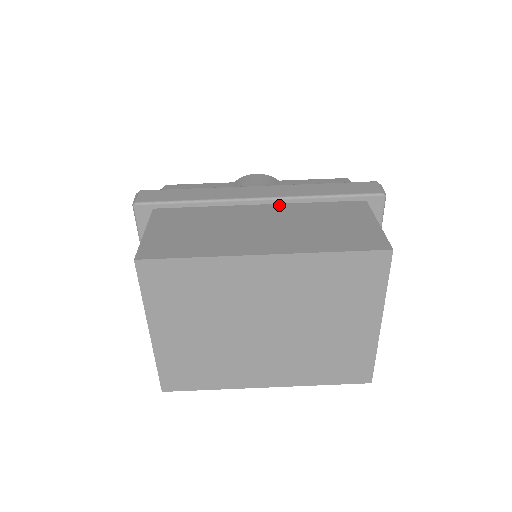
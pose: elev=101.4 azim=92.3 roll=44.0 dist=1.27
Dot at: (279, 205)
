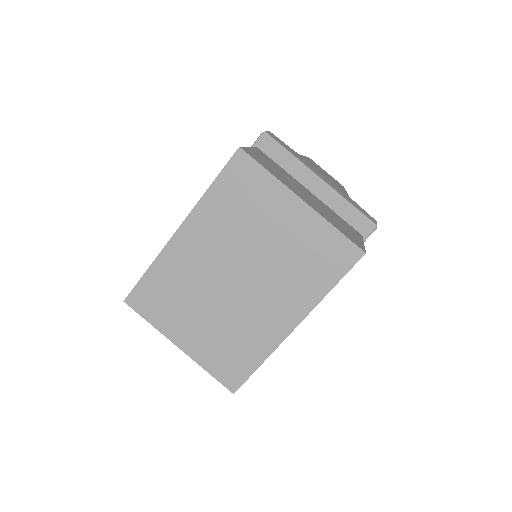
Dot at: occluded
